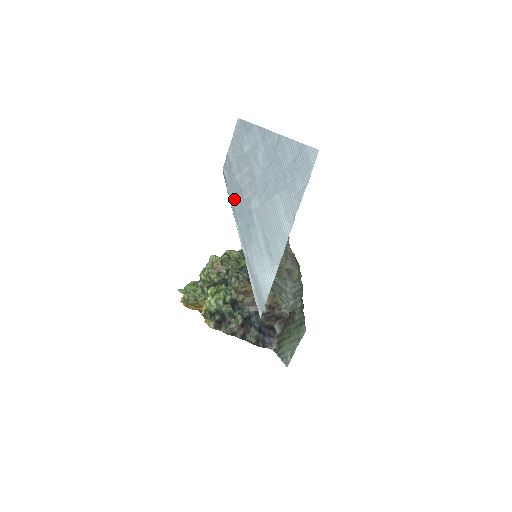
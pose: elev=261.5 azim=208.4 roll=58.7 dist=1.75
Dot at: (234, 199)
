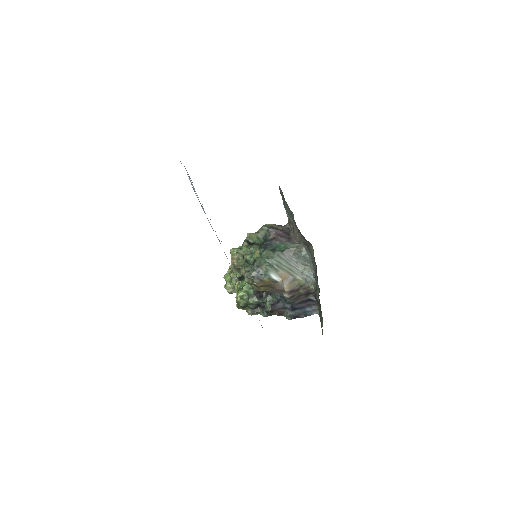
Dot at: occluded
